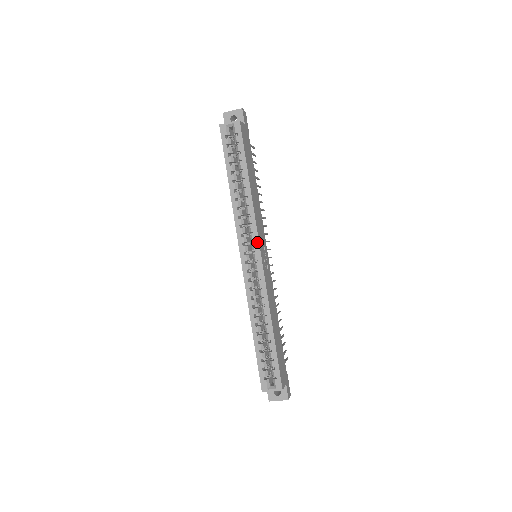
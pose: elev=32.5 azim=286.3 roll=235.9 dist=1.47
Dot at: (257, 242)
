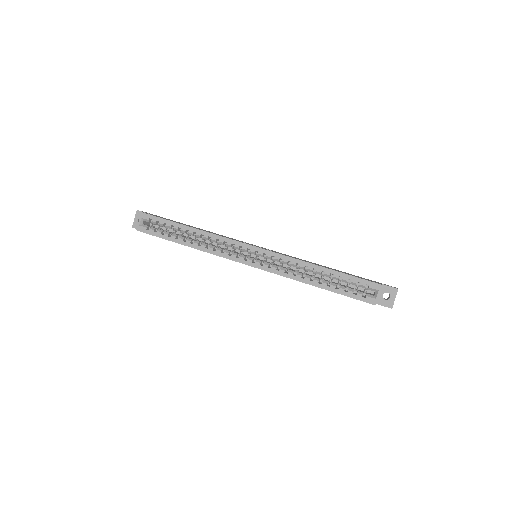
Dot at: (241, 244)
